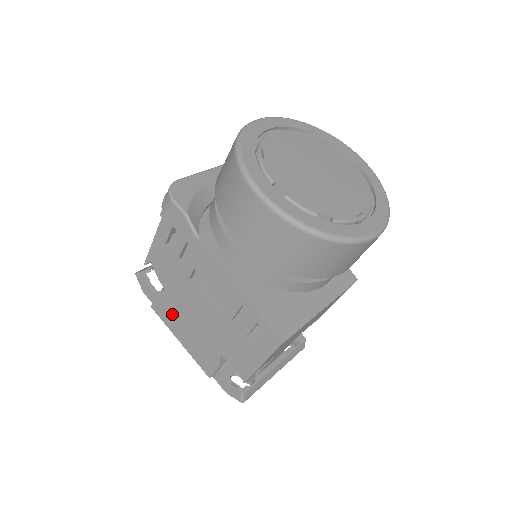
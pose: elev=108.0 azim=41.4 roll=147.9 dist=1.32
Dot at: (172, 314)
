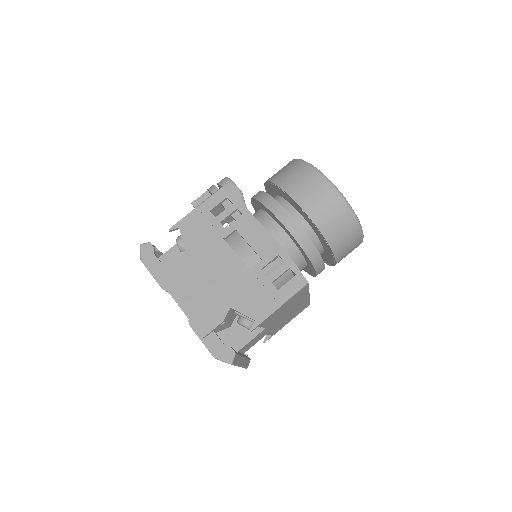
Dot at: (182, 275)
